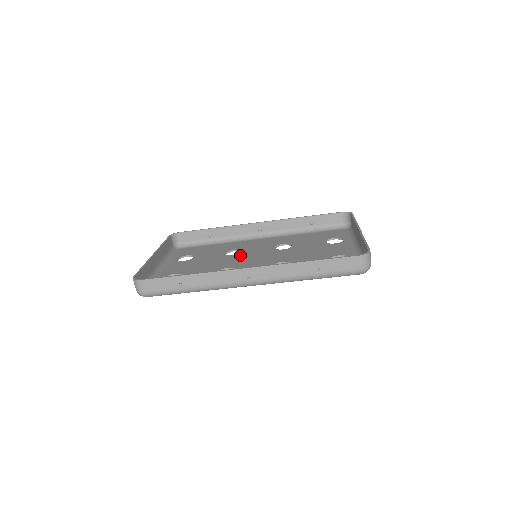
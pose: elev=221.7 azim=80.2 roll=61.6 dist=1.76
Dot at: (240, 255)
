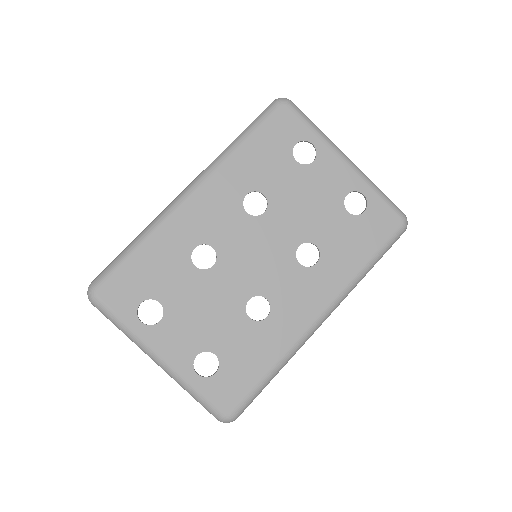
Dot at: (253, 288)
